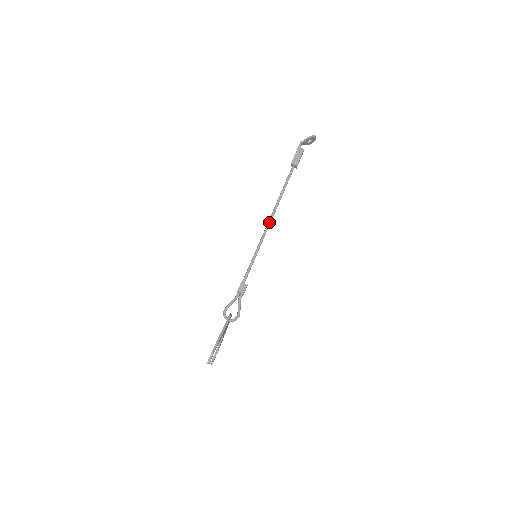
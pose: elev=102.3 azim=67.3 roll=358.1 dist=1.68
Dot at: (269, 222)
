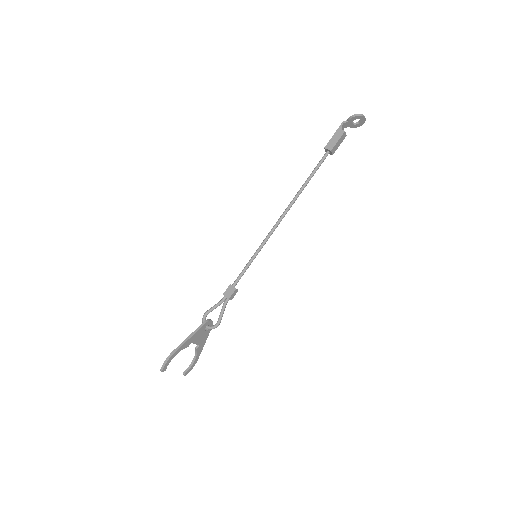
Dot at: (281, 217)
